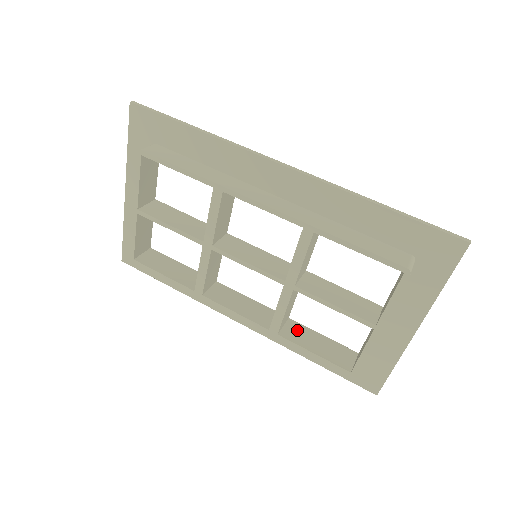
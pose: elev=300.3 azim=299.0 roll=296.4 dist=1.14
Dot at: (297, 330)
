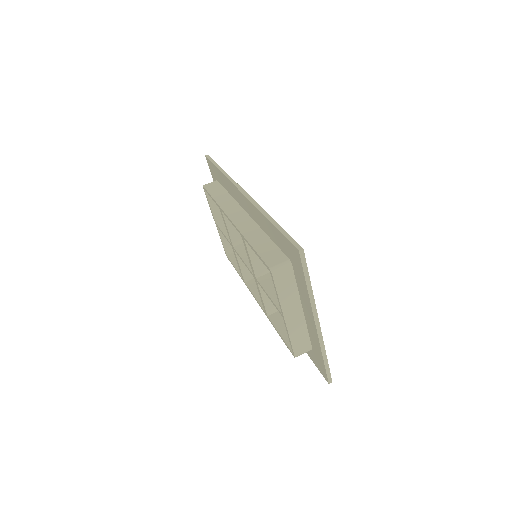
Dot at: occluded
